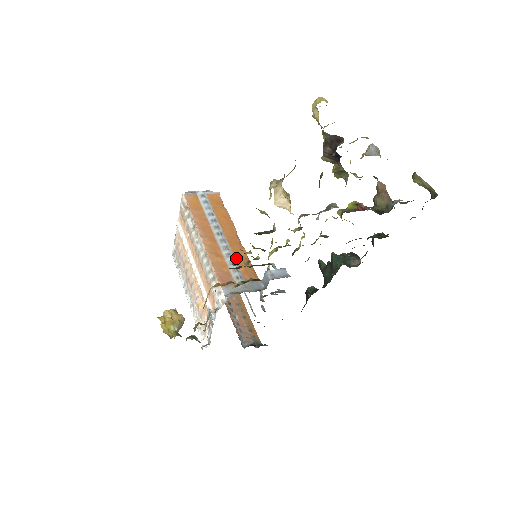
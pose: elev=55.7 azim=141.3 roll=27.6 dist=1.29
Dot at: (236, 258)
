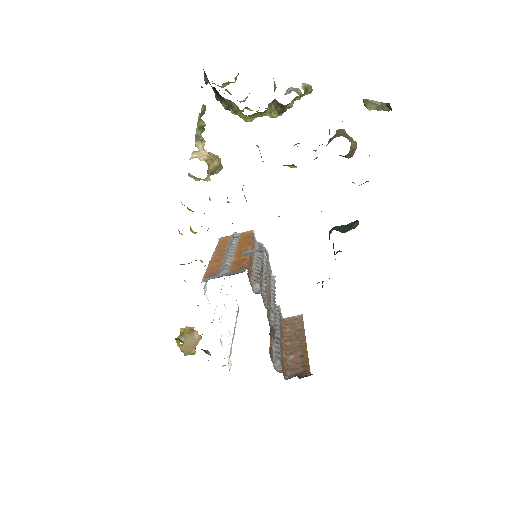
Dot at: (234, 260)
